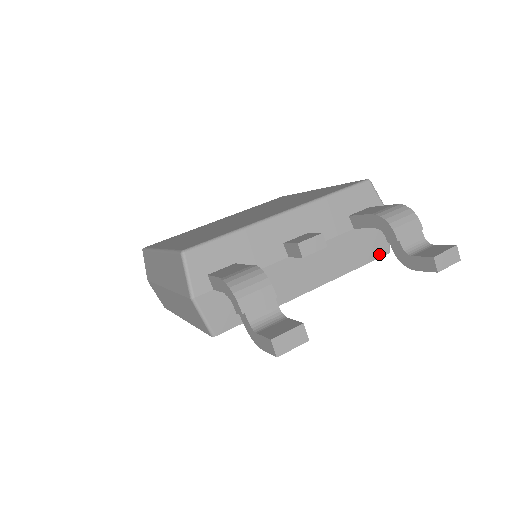
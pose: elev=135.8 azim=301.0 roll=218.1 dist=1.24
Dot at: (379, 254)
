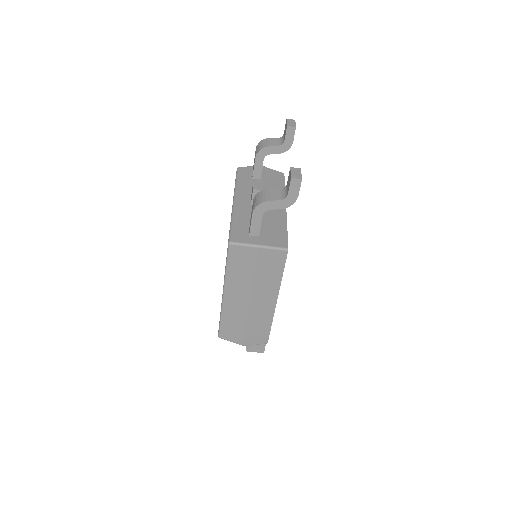
Dot at: (282, 177)
